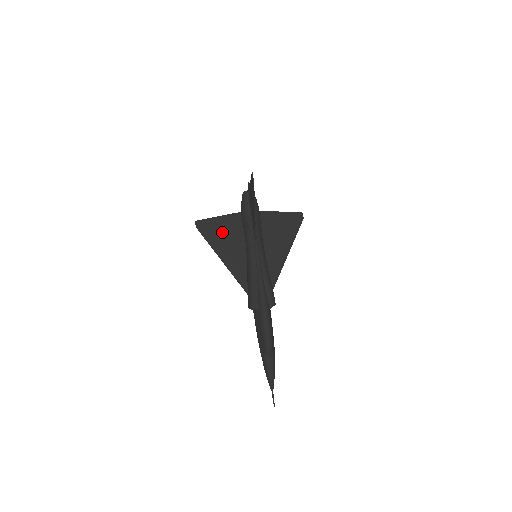
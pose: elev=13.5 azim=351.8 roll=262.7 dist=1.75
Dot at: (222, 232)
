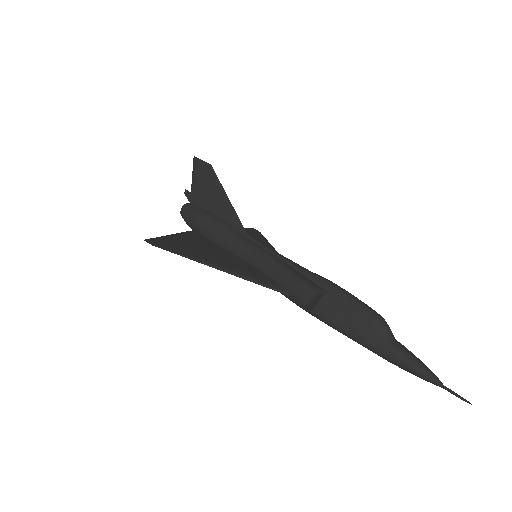
Dot at: (191, 246)
